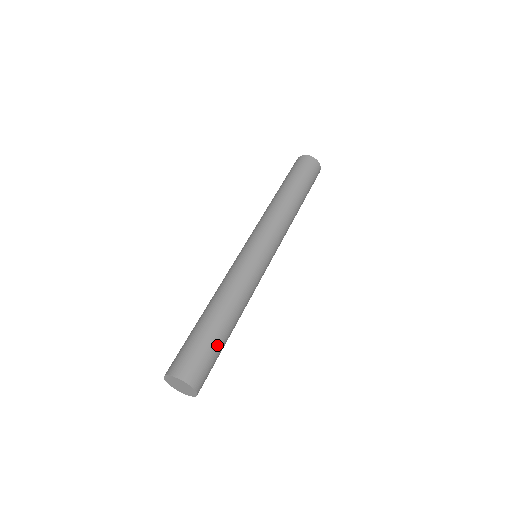
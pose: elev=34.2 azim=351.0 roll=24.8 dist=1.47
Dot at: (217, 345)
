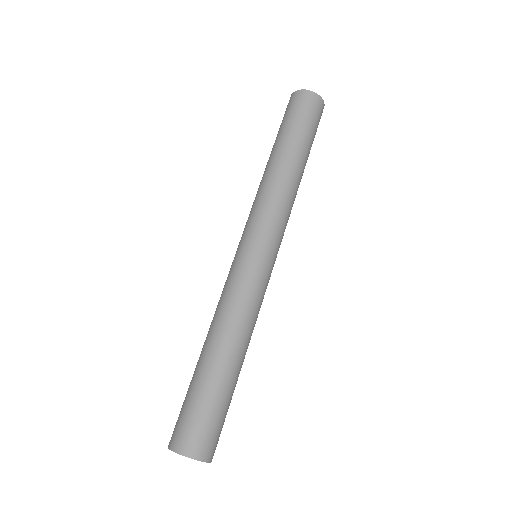
Dot at: (224, 398)
